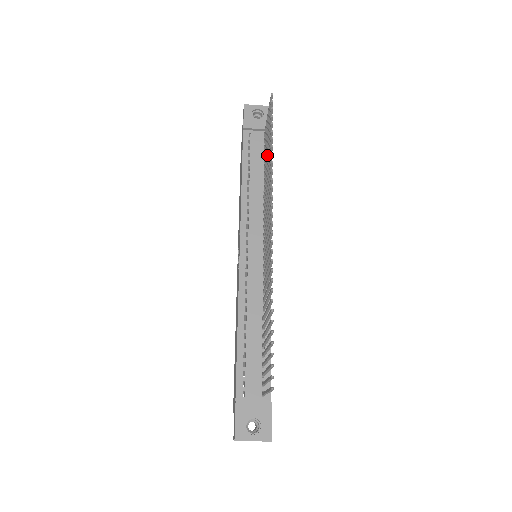
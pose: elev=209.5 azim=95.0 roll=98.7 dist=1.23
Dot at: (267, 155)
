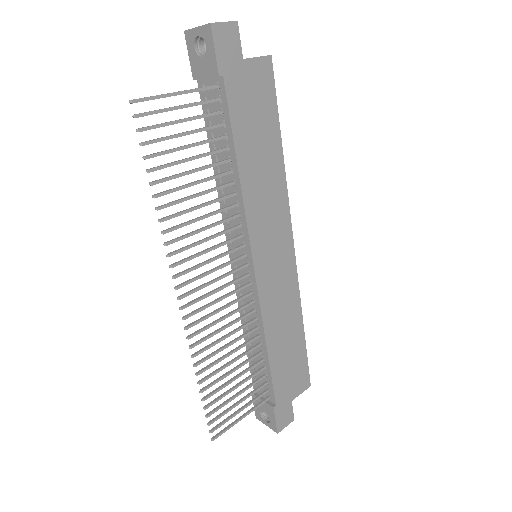
Dot at: (197, 158)
